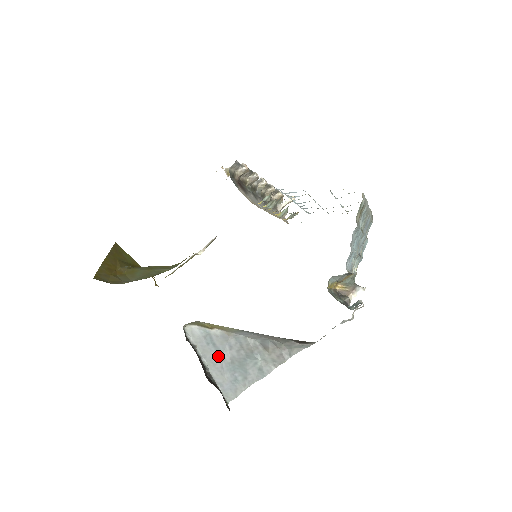
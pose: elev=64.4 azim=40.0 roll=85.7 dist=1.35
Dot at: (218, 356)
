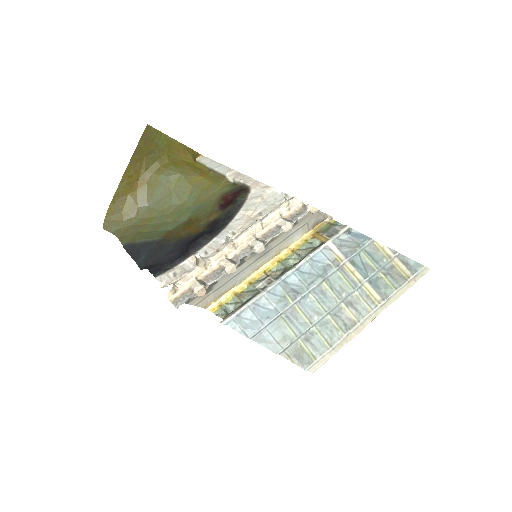
Dot at: occluded
